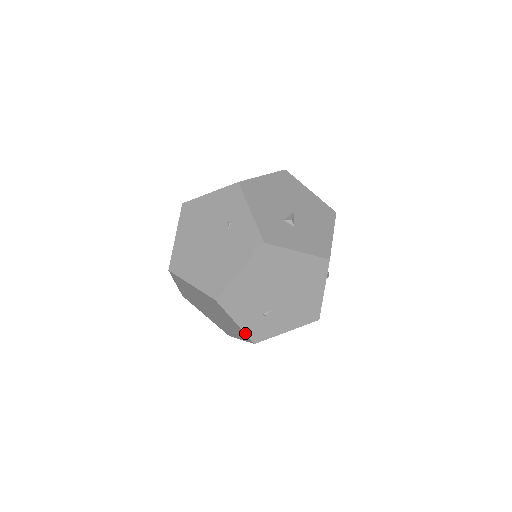
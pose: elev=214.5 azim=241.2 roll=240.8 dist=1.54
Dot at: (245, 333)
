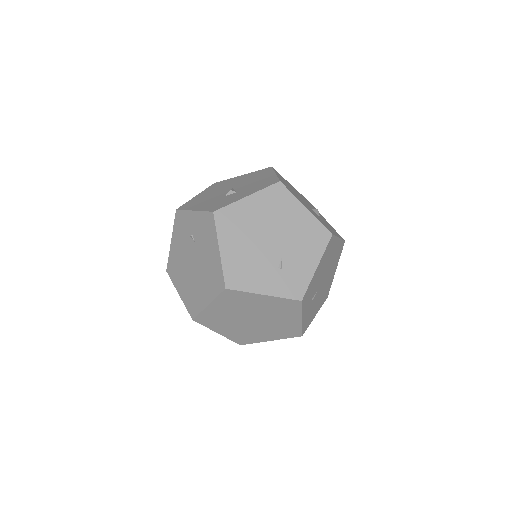
Dot at: (282, 298)
